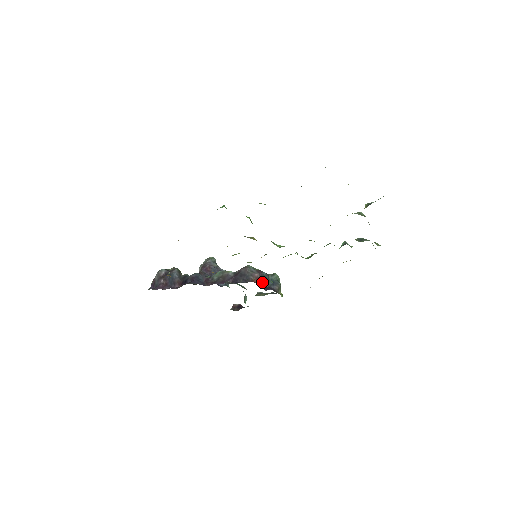
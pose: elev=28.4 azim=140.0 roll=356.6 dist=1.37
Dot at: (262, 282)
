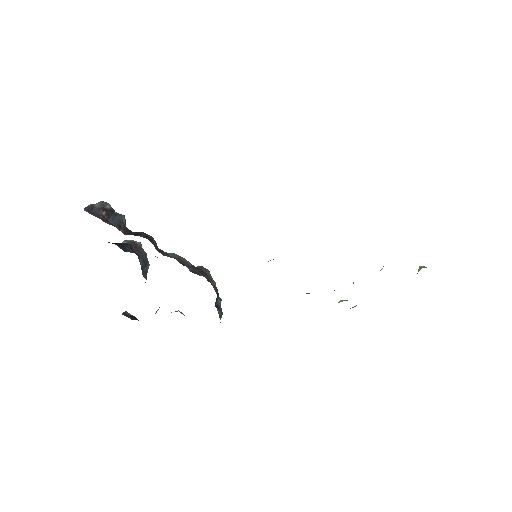
Dot at: (217, 295)
